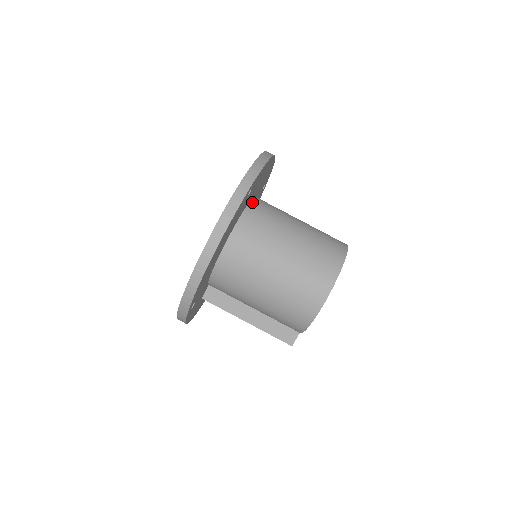
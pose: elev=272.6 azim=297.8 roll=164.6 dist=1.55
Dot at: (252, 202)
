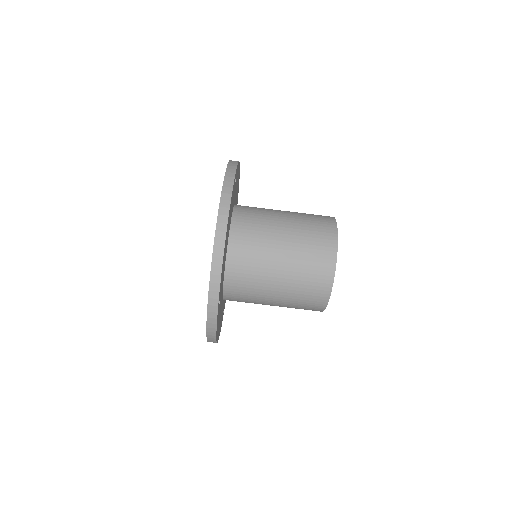
Dot at: (228, 263)
